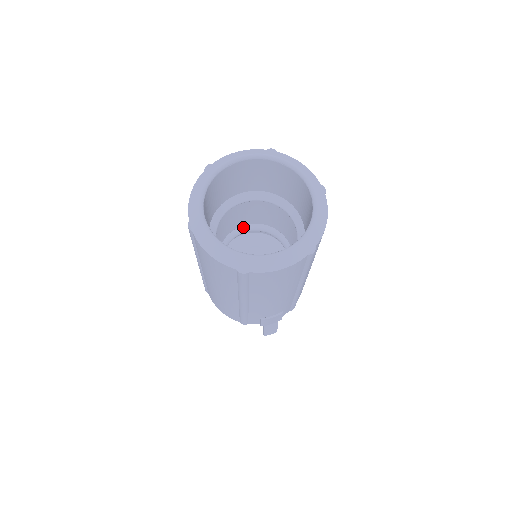
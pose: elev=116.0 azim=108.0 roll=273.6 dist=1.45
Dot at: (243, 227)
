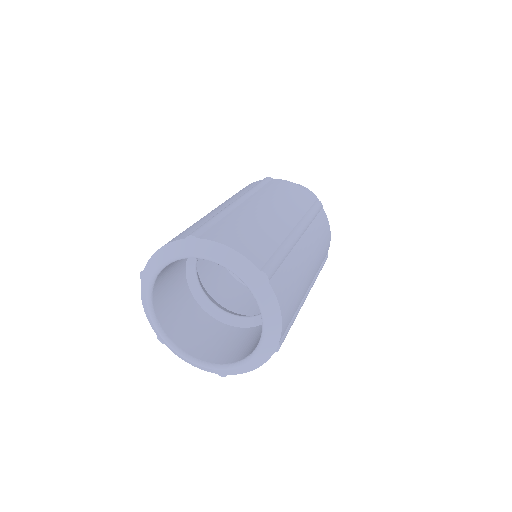
Dot at: occluded
